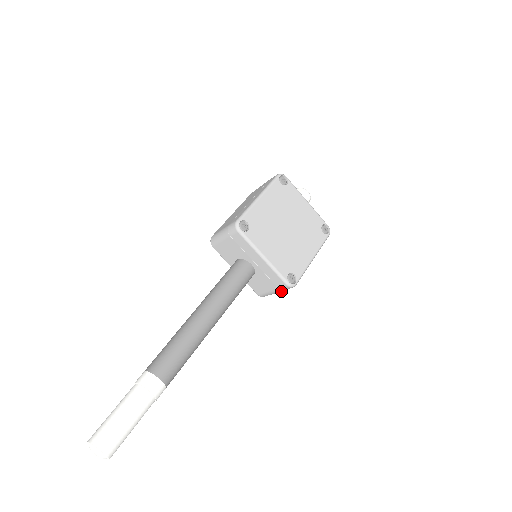
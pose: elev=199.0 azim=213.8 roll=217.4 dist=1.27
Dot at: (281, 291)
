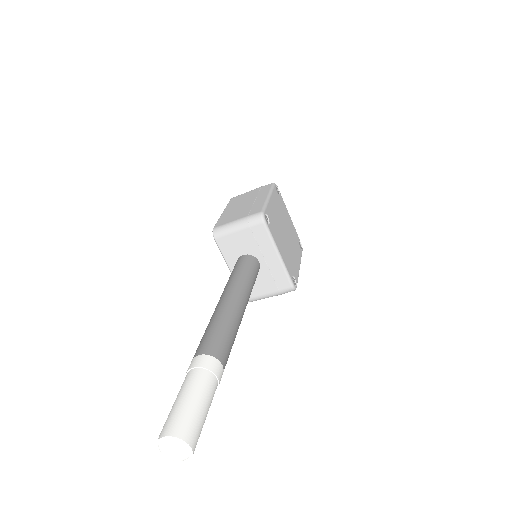
Dot at: (277, 295)
